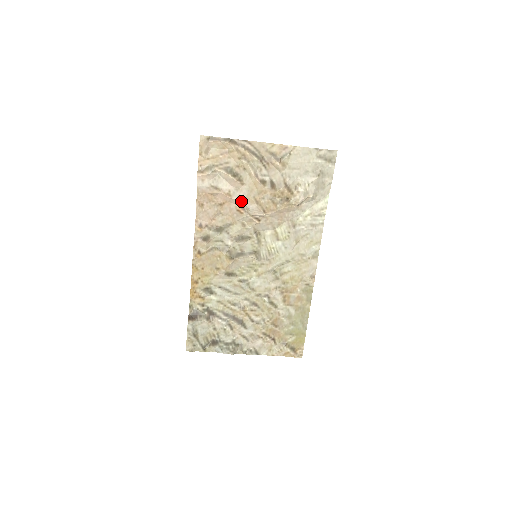
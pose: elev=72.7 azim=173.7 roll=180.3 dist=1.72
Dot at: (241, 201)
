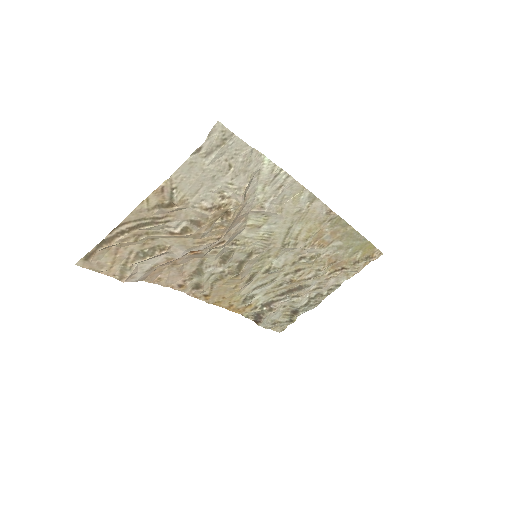
Dot at: (187, 252)
